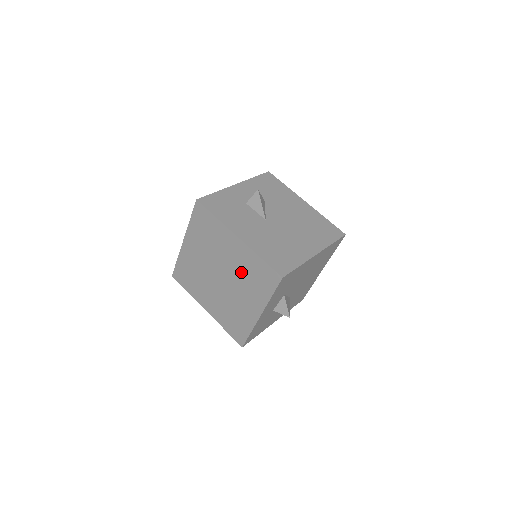
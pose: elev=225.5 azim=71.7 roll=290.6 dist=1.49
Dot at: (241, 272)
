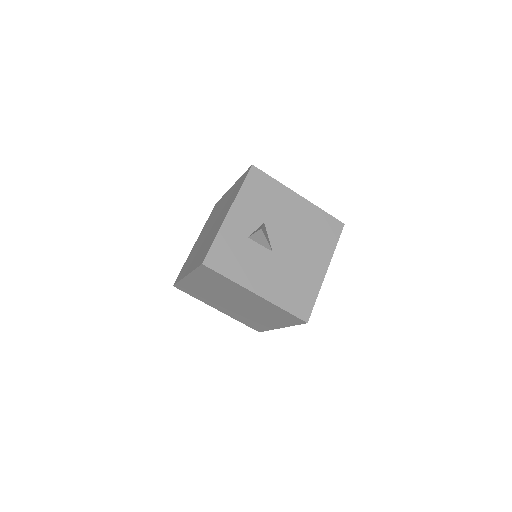
Dot at: (260, 308)
